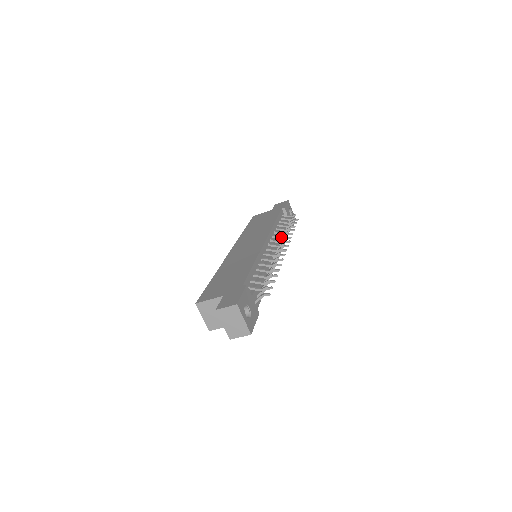
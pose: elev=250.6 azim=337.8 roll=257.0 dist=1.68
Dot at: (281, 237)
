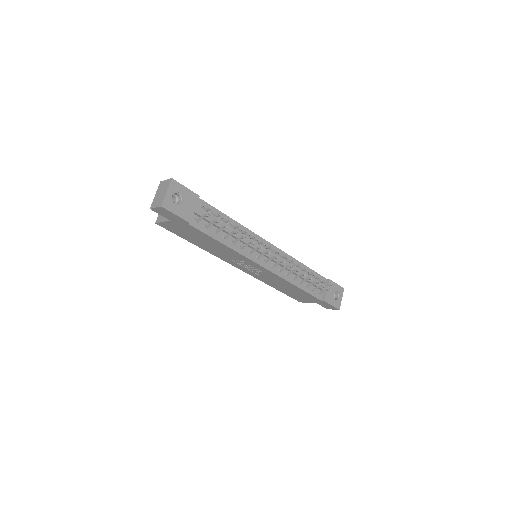
Dot at: (288, 260)
